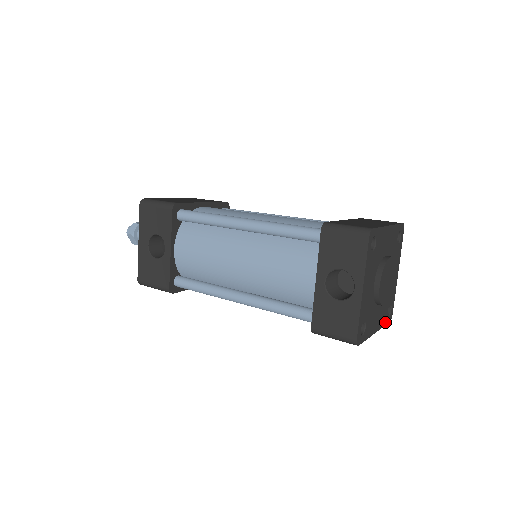
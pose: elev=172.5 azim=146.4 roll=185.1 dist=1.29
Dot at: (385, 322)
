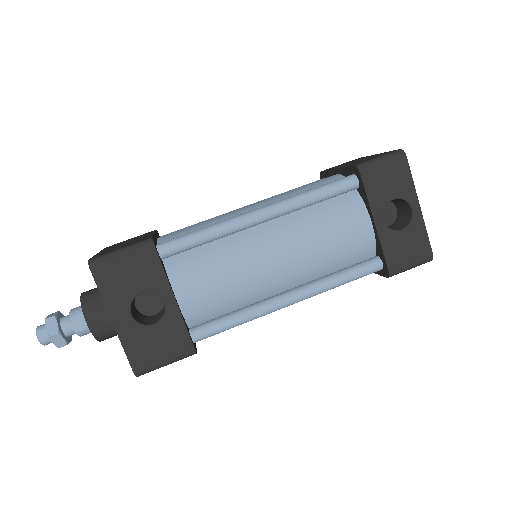
Dot at: occluded
